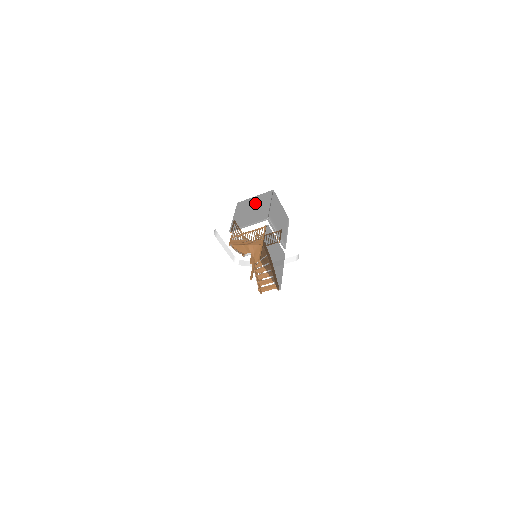
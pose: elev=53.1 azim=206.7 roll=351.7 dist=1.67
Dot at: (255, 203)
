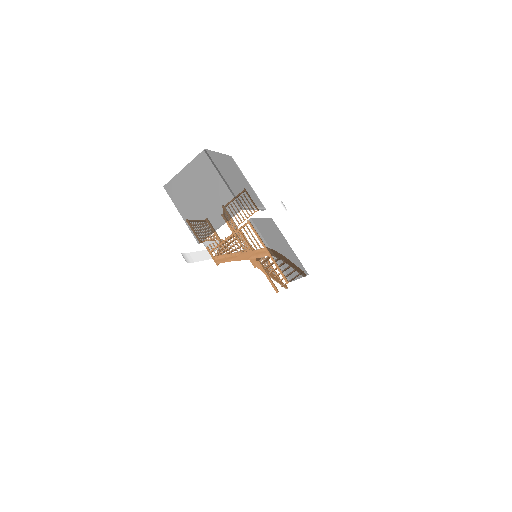
Dot at: (196, 183)
